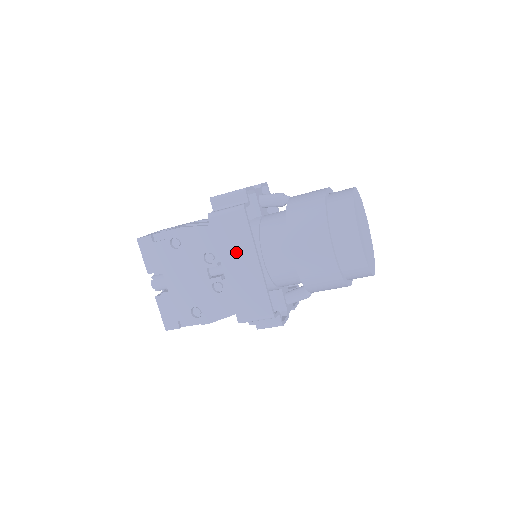
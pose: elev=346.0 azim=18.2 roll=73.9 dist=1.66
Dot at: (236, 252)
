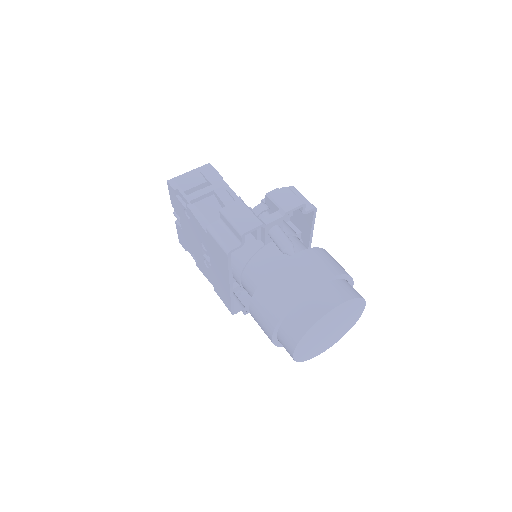
Dot at: (219, 265)
